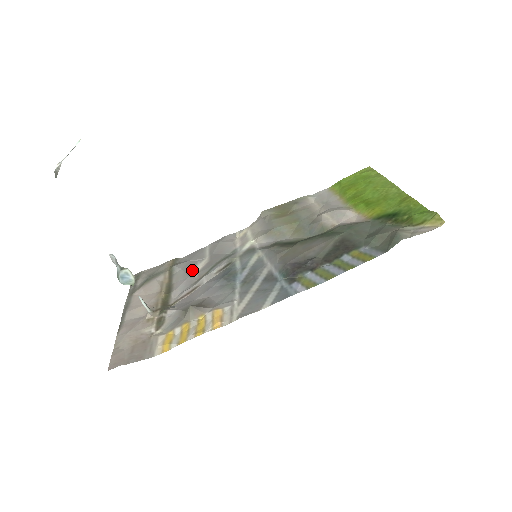
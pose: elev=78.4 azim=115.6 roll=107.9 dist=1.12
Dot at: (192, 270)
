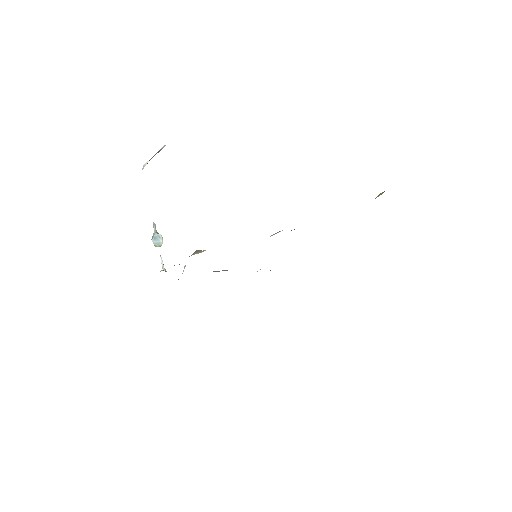
Dot at: occluded
